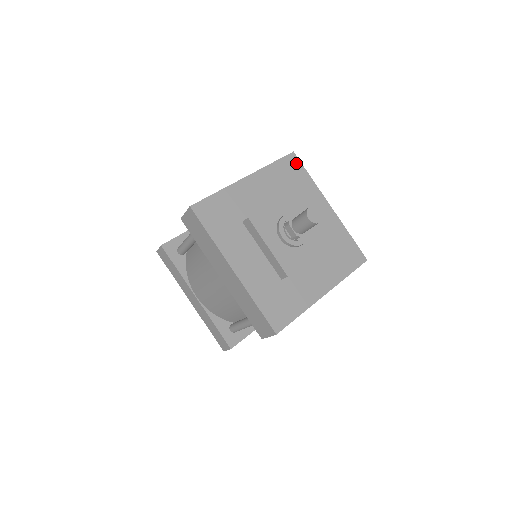
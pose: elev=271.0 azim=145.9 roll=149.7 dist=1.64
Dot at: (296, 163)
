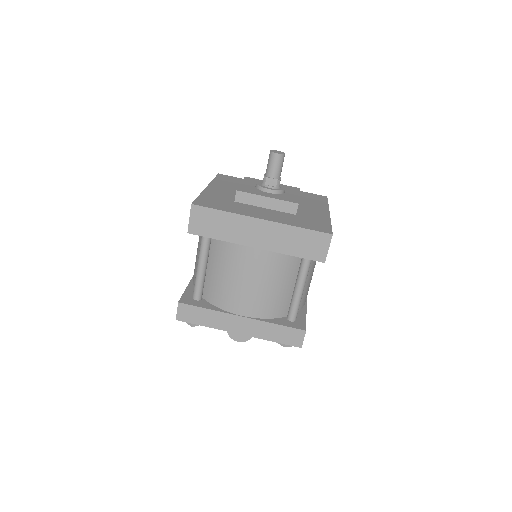
Dot at: (227, 177)
